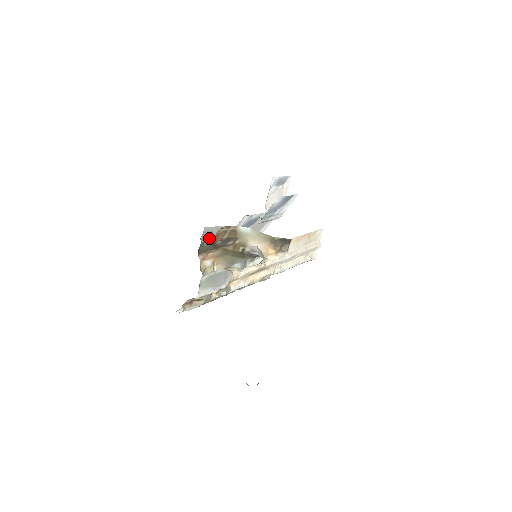
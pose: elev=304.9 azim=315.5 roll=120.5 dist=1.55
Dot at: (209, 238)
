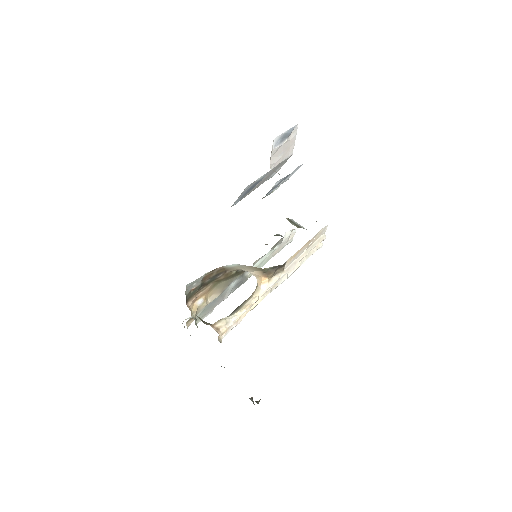
Dot at: (195, 286)
